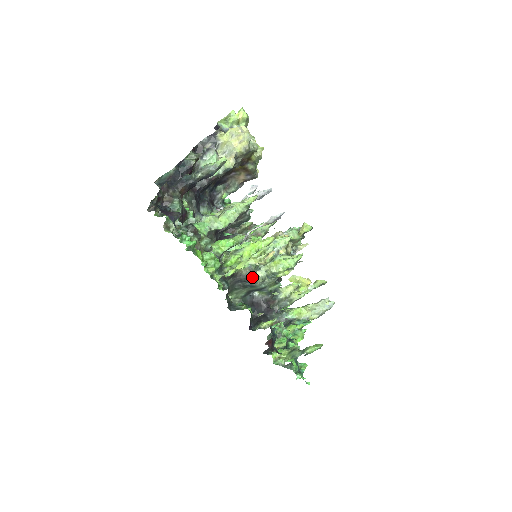
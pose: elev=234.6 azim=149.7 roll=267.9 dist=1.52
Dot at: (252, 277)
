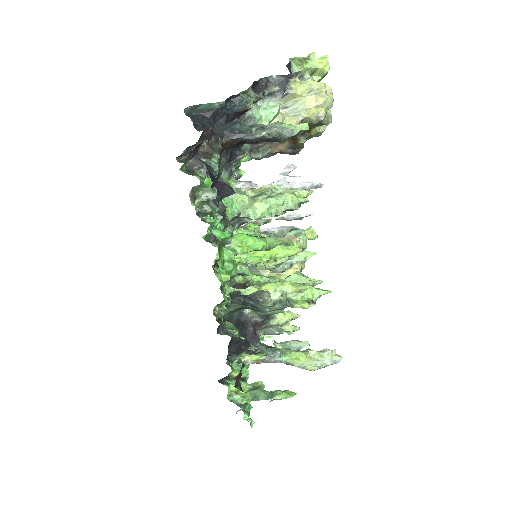
Dot at: (262, 296)
